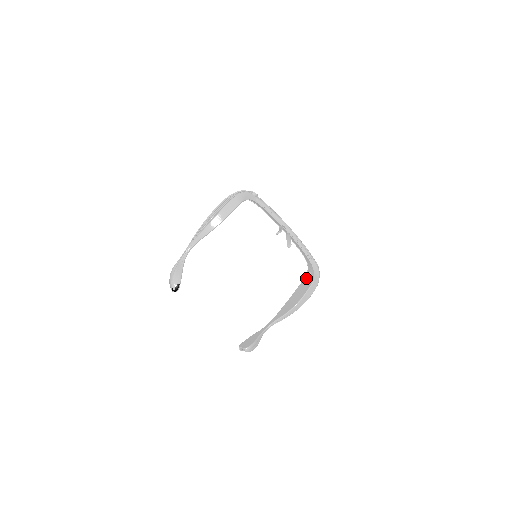
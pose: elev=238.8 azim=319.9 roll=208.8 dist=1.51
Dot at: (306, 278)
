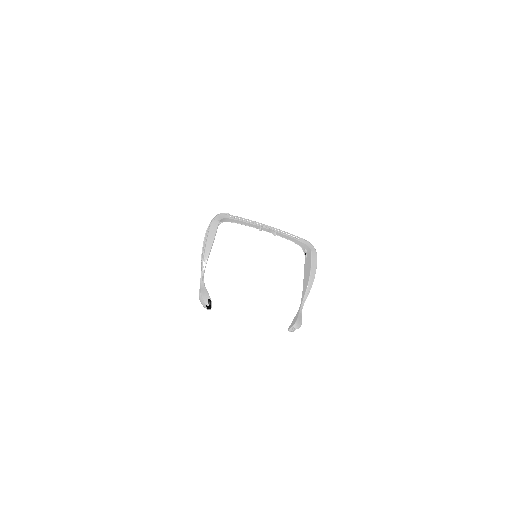
Dot at: (305, 255)
